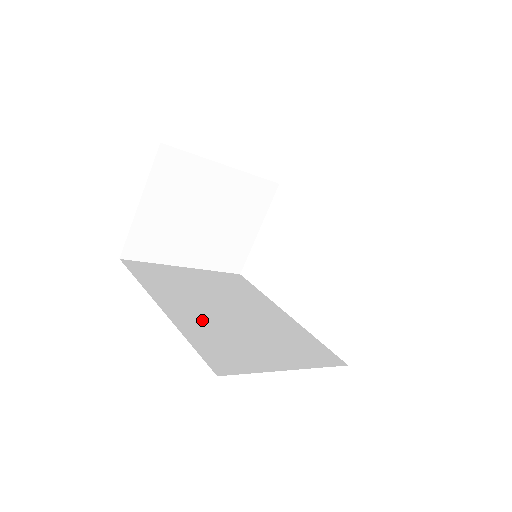
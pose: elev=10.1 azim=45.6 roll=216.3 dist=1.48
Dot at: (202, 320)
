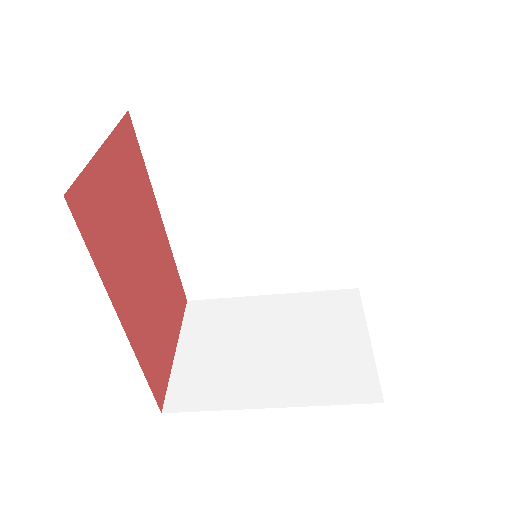
Dot at: occluded
